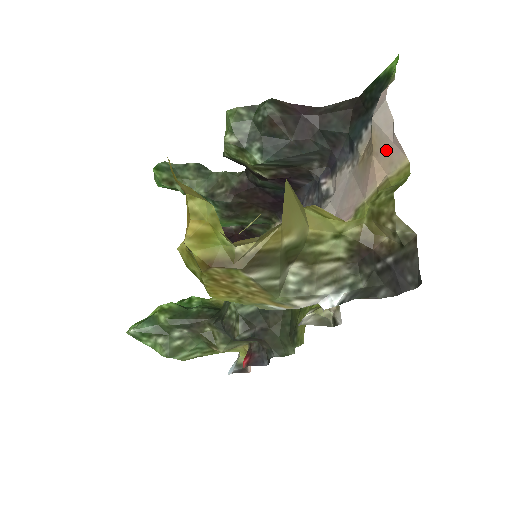
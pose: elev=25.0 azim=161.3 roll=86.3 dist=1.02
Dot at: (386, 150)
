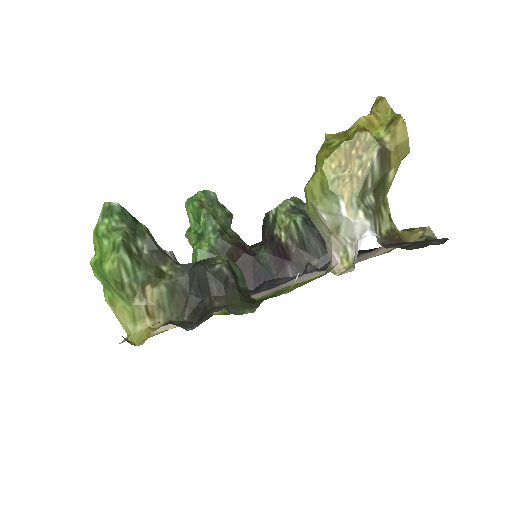
Dot at: occluded
